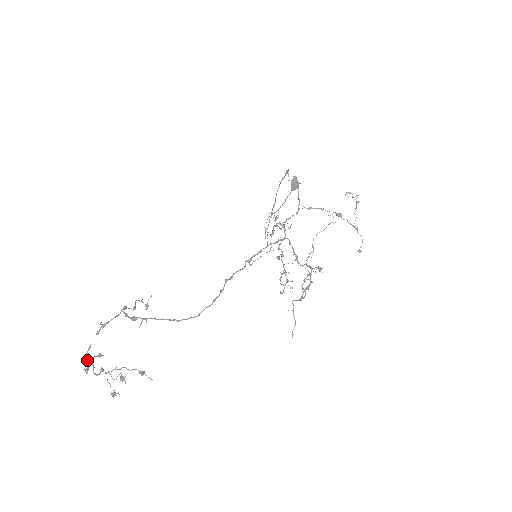
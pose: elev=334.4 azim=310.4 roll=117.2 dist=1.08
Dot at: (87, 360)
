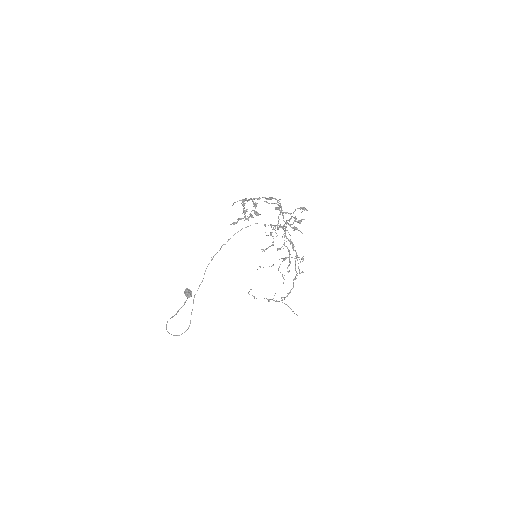
Dot at: (237, 221)
